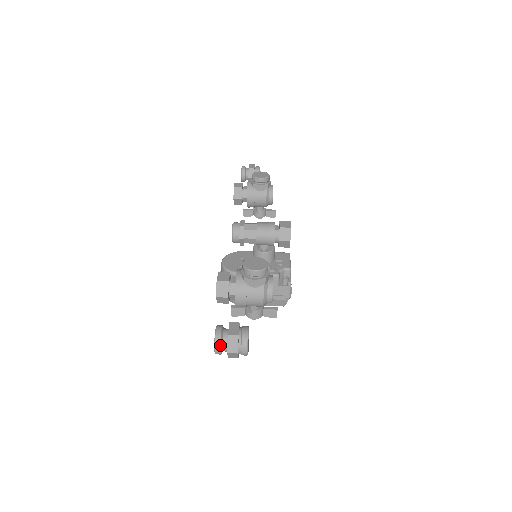
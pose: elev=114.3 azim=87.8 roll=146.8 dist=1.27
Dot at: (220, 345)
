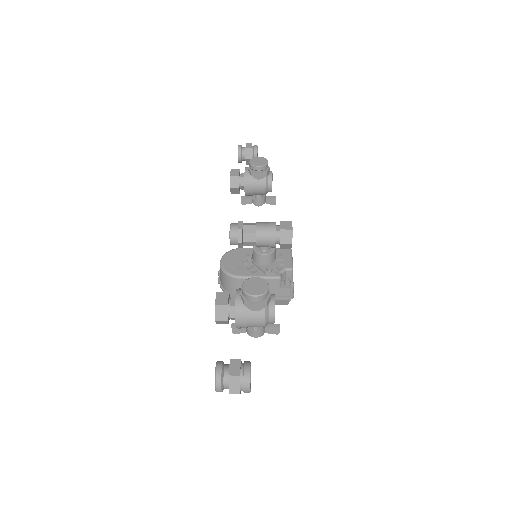
Dot at: (221, 385)
